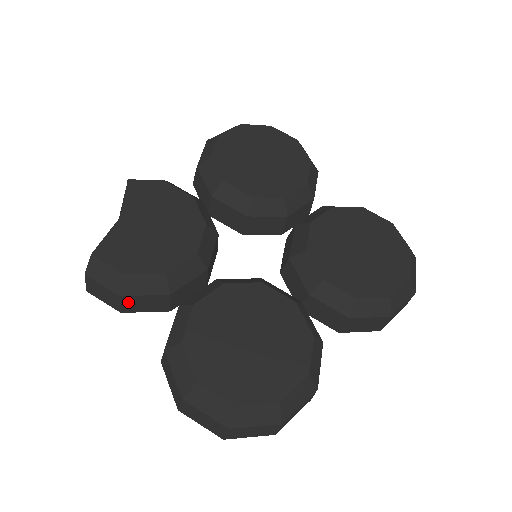
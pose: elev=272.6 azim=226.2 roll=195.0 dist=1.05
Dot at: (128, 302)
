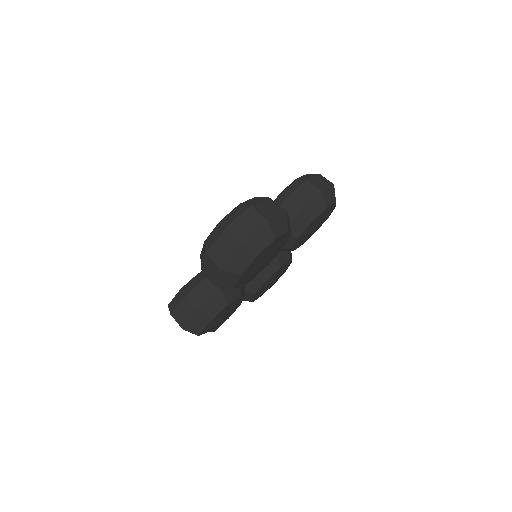
Dot at: (193, 299)
